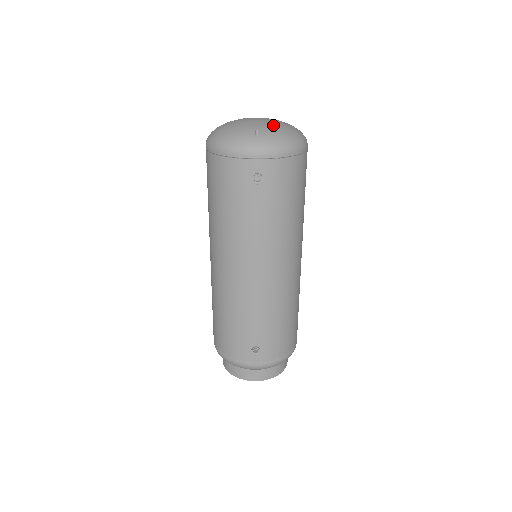
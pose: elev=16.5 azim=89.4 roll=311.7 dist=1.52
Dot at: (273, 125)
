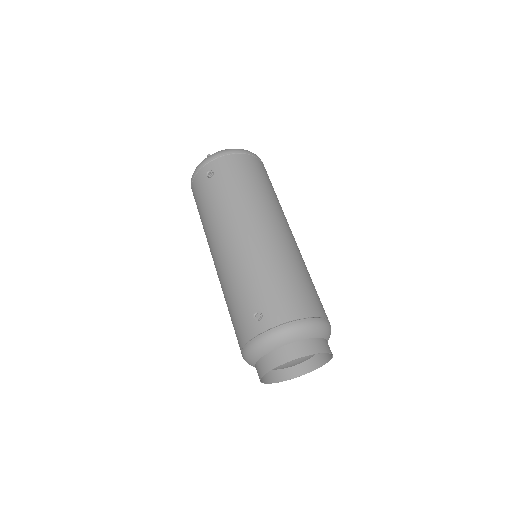
Dot at: occluded
